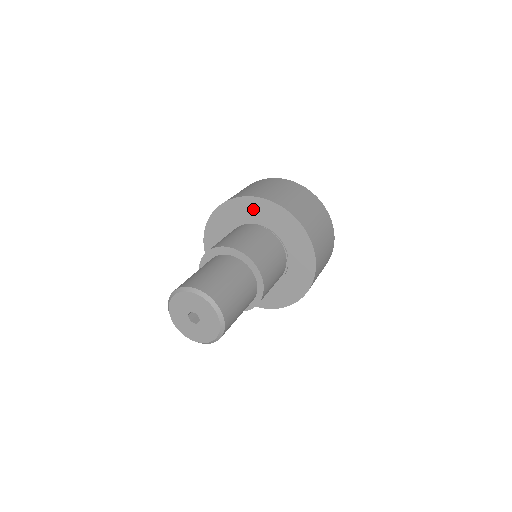
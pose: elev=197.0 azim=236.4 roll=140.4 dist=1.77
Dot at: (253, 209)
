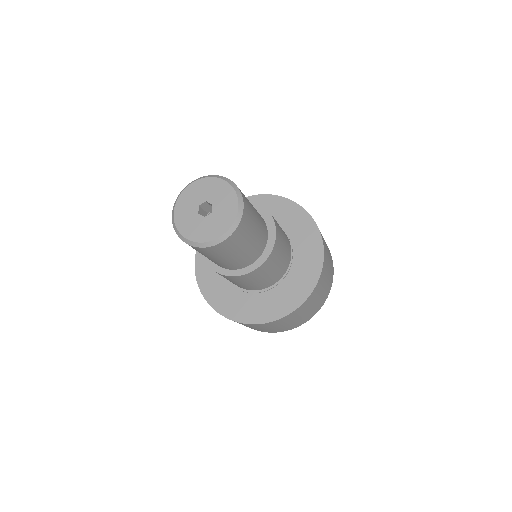
Dot at: (276, 208)
